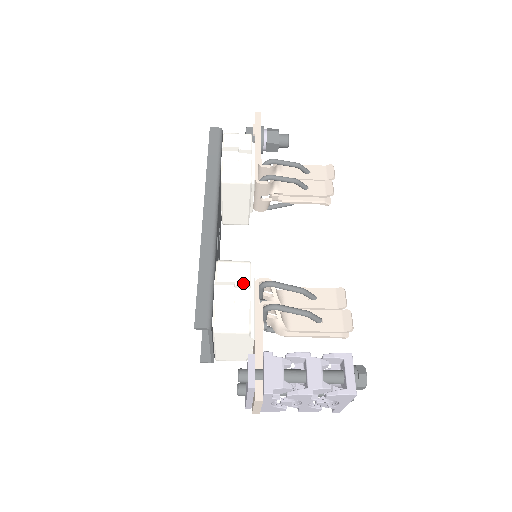
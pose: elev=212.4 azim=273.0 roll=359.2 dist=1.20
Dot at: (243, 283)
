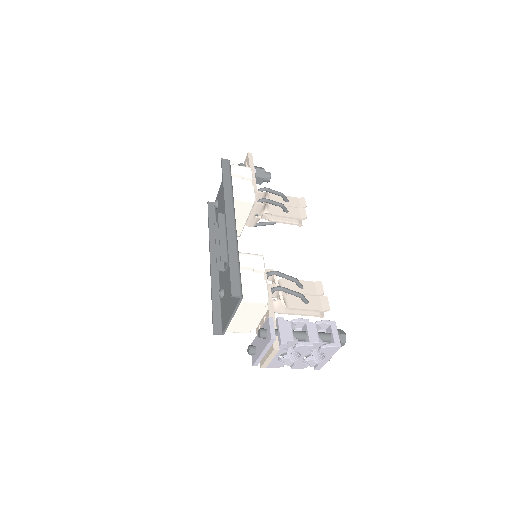
Dot at: (260, 269)
